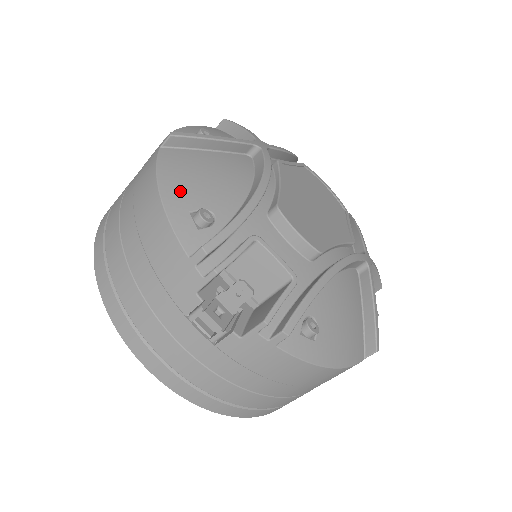
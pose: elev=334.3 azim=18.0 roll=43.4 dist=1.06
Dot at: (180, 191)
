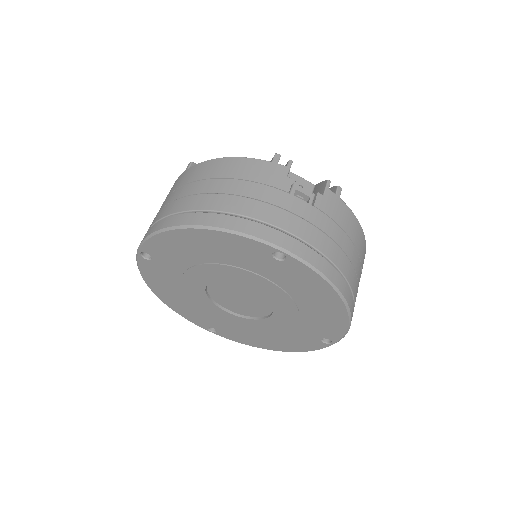
Dot at: occluded
